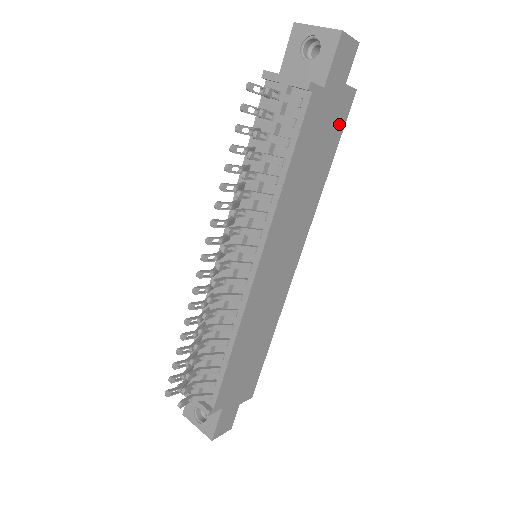
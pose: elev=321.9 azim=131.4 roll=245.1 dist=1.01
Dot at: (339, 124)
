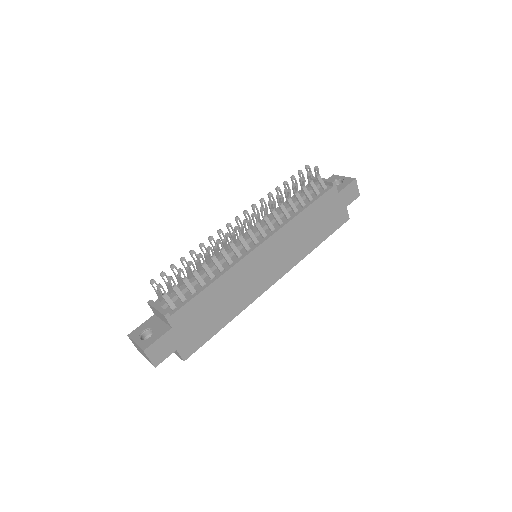
Dot at: (335, 224)
